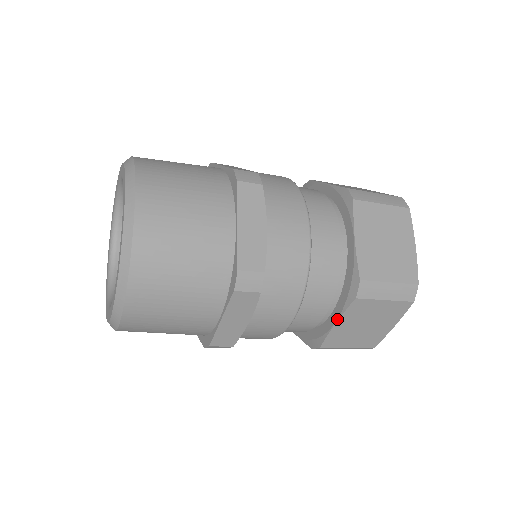
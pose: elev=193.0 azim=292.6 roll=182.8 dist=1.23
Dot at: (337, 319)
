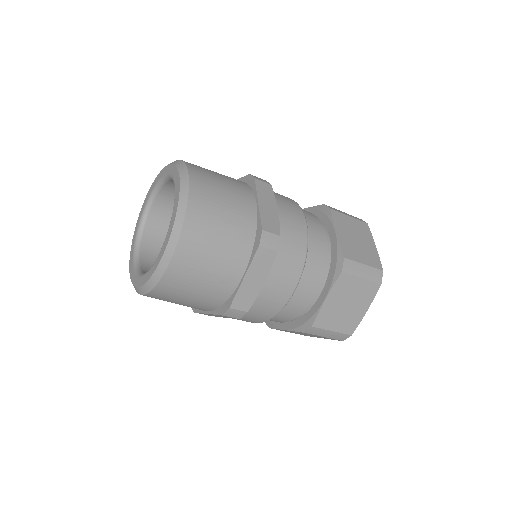
Dot at: (327, 294)
